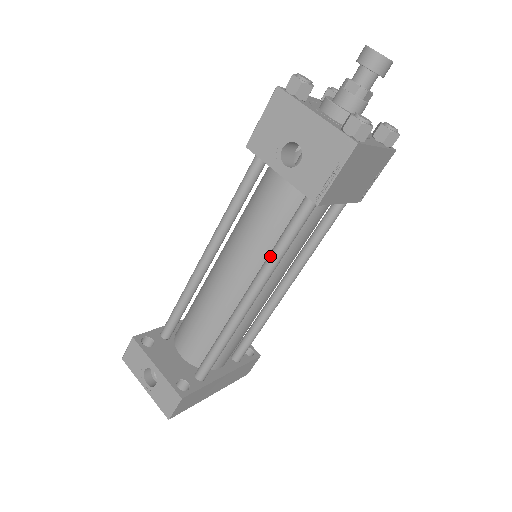
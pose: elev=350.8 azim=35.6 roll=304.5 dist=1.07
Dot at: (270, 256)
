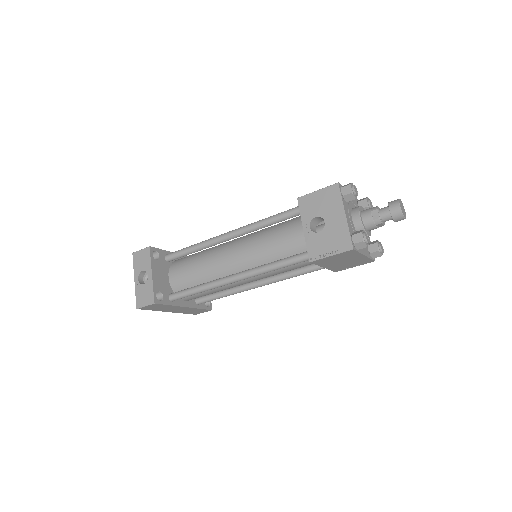
Dot at: (265, 266)
